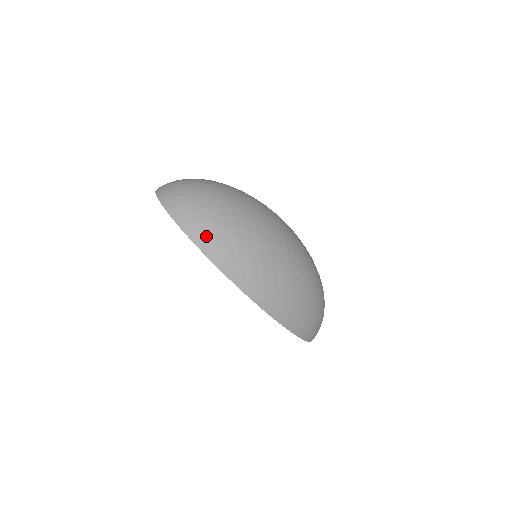
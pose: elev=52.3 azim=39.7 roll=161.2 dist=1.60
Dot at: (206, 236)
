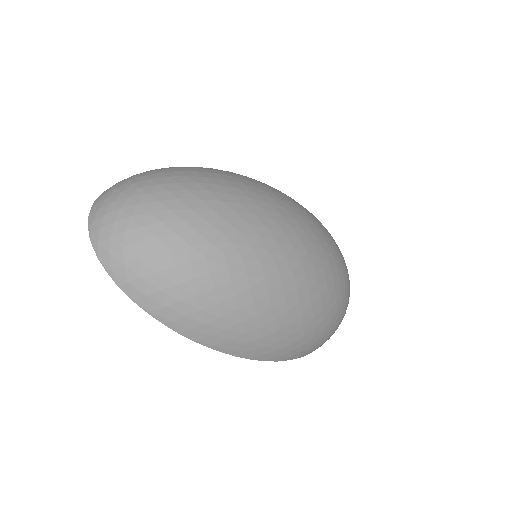
Dot at: (173, 311)
